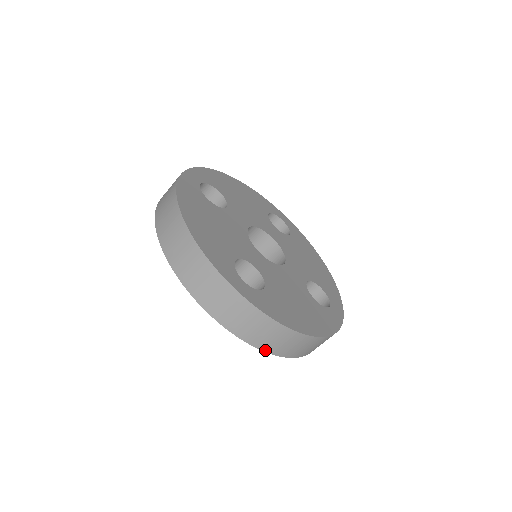
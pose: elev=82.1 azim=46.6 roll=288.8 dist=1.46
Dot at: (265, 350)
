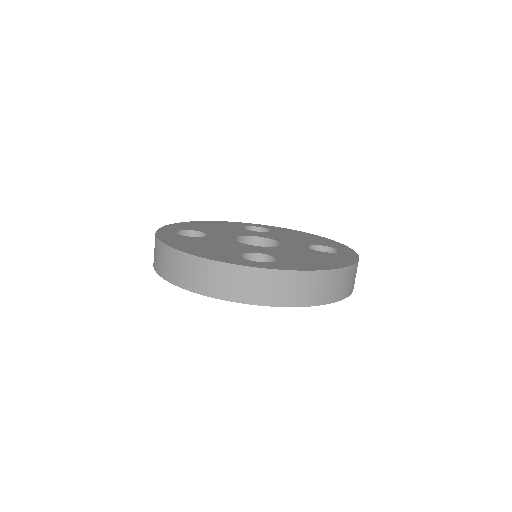
Dot at: (313, 304)
